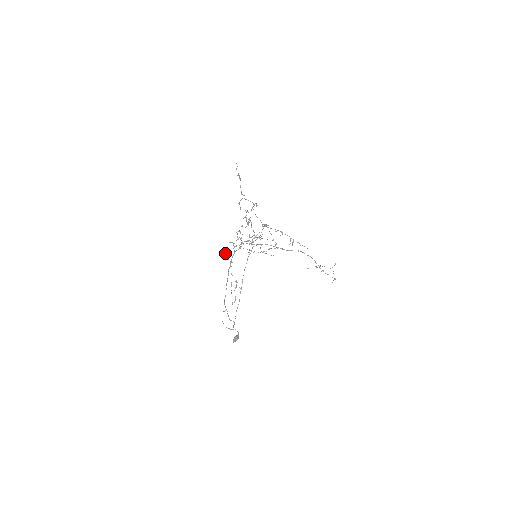
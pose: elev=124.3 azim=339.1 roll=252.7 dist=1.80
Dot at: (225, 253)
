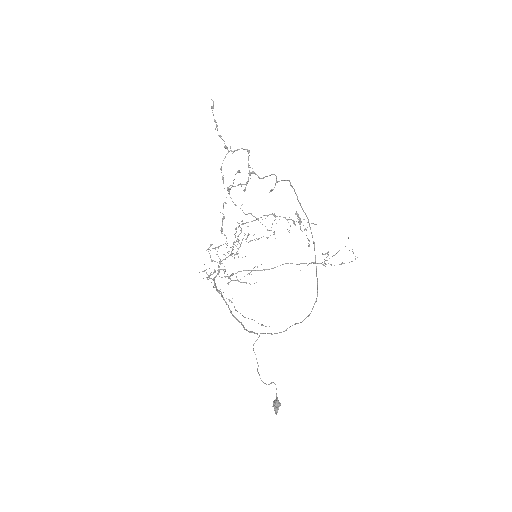
Dot at: (206, 277)
